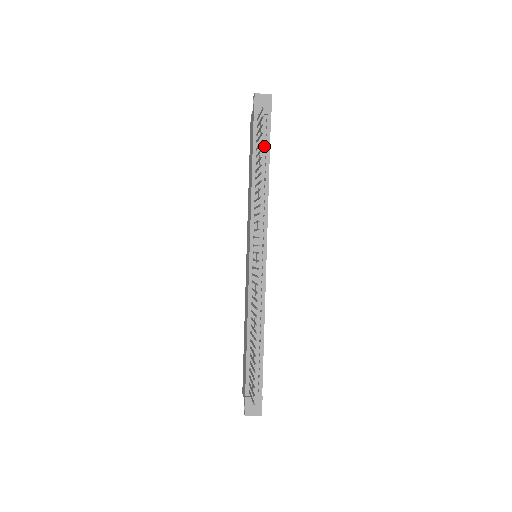
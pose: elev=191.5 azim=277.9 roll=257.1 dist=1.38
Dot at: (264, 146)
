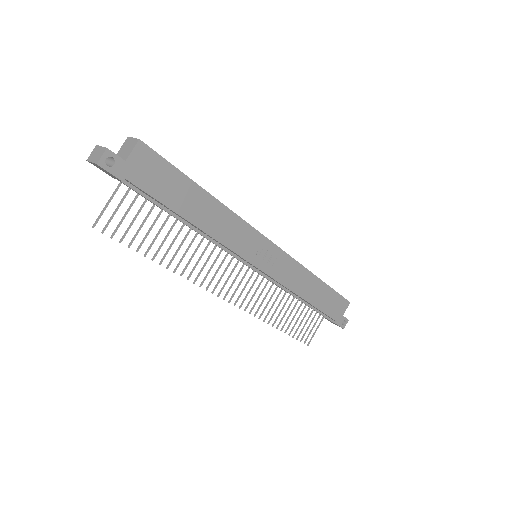
Dot at: (157, 201)
